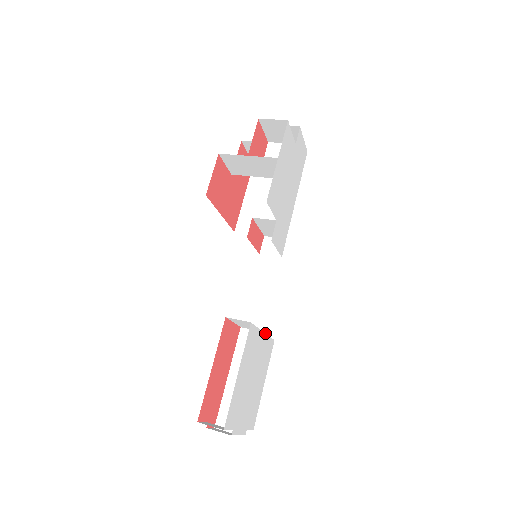
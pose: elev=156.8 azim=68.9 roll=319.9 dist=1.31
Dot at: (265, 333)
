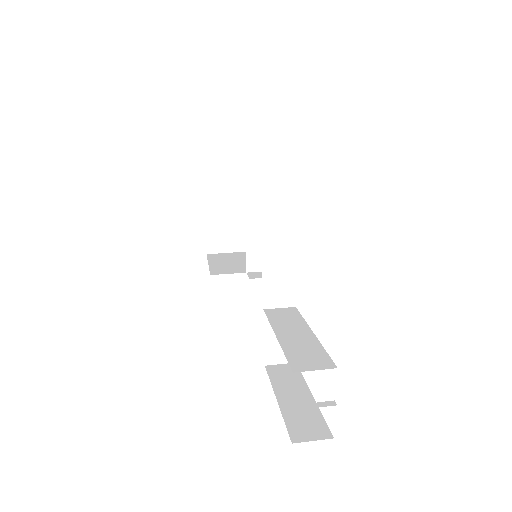
Dot at: occluded
